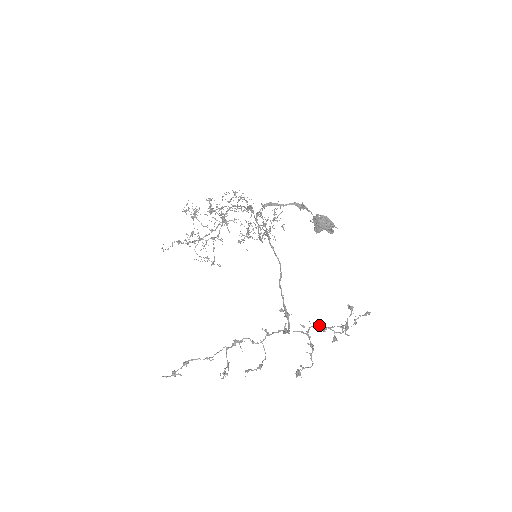
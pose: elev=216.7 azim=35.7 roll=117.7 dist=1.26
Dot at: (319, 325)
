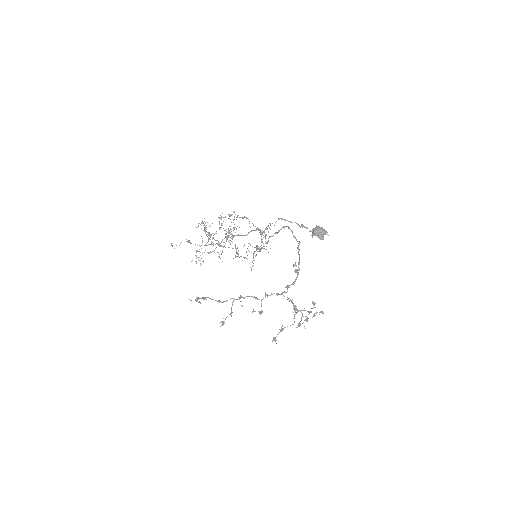
Dot at: occluded
